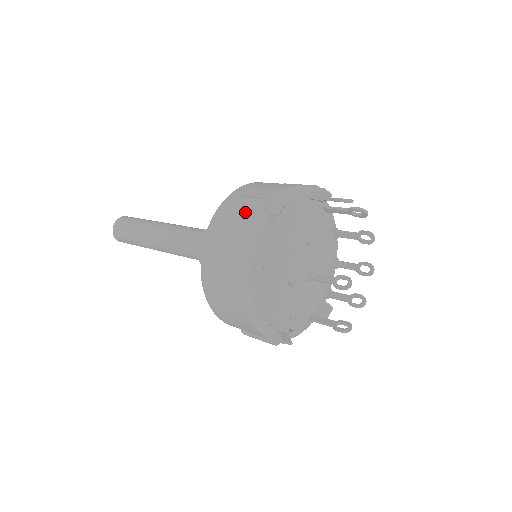
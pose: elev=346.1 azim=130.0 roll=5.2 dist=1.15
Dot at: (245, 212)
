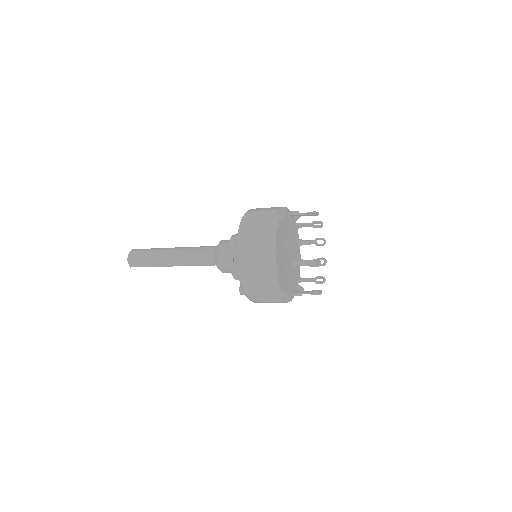
Dot at: (264, 217)
